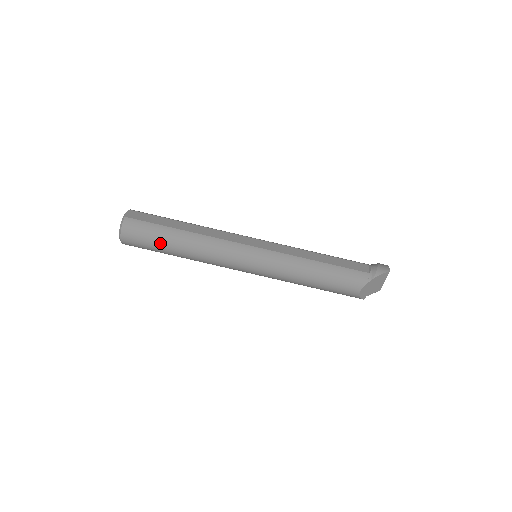
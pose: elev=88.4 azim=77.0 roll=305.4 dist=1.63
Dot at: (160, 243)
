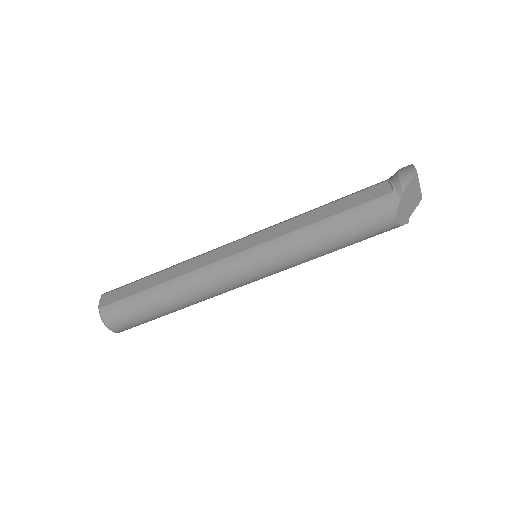
Dot at: (149, 311)
